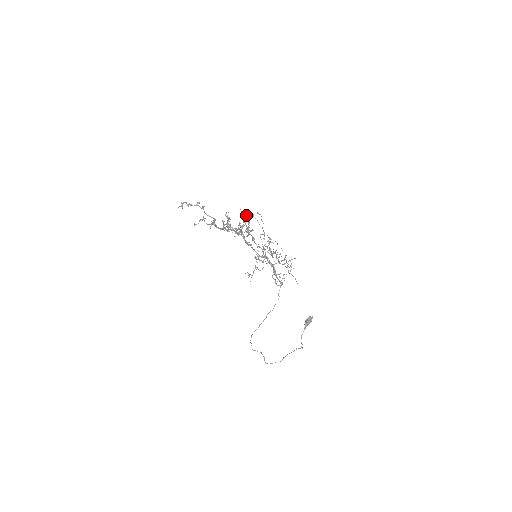
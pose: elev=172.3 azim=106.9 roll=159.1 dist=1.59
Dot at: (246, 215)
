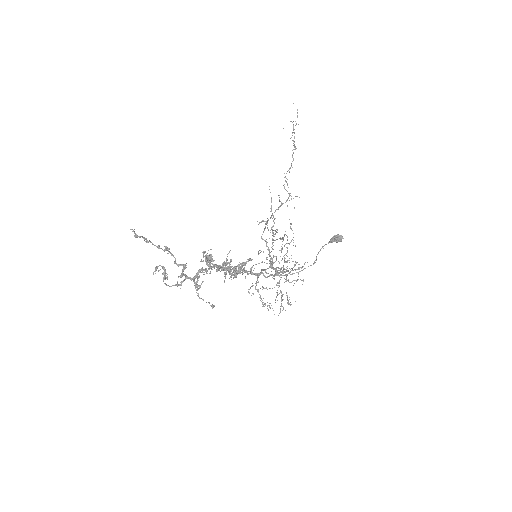
Dot at: (231, 270)
